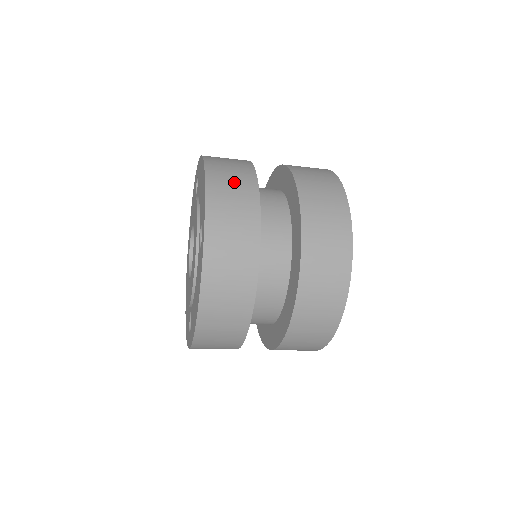
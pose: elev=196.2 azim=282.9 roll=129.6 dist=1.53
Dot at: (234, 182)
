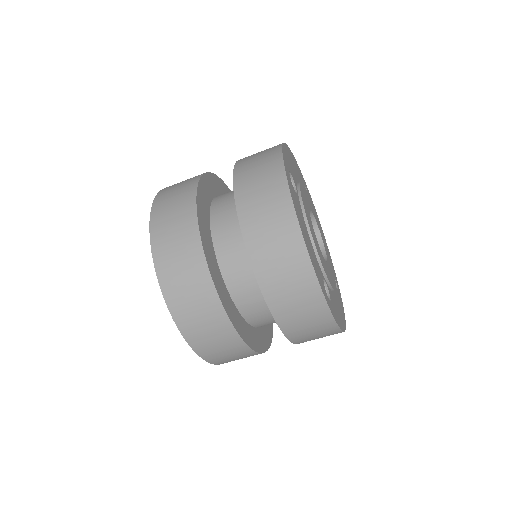
Dot at: occluded
